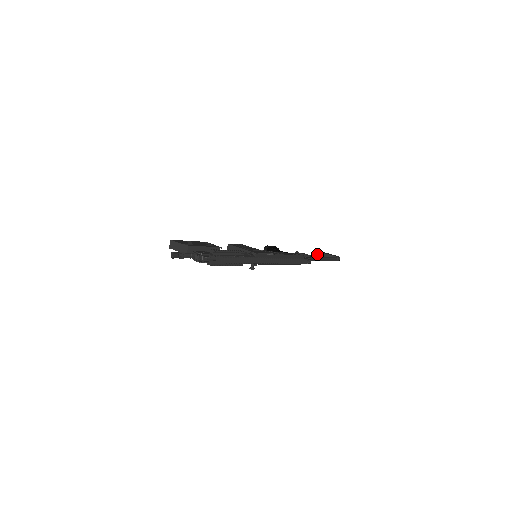
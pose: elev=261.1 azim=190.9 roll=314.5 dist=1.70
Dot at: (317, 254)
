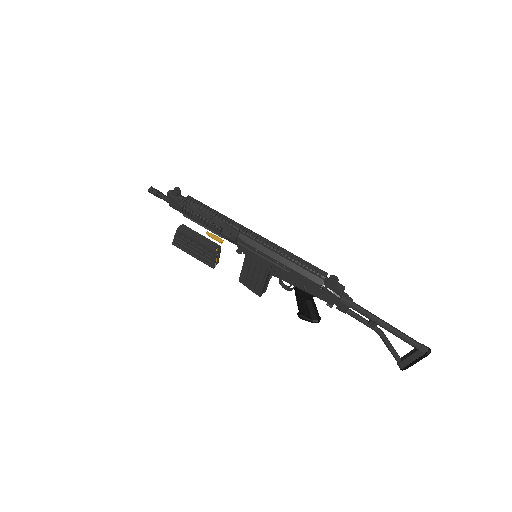
Dot at: (384, 336)
